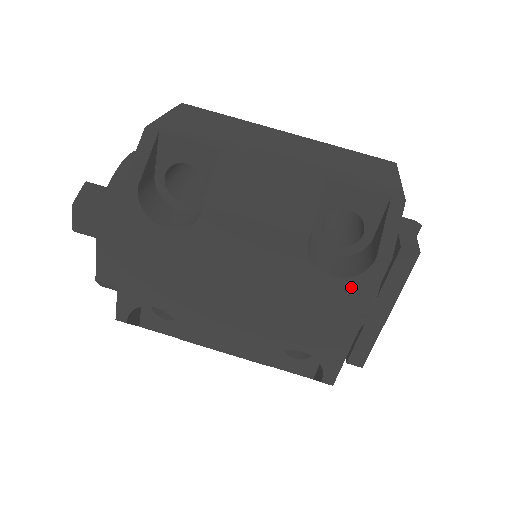
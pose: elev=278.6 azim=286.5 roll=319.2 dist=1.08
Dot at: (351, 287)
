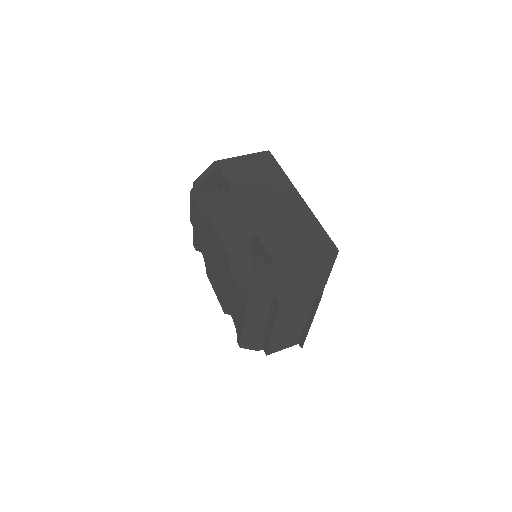
Dot at: (240, 296)
